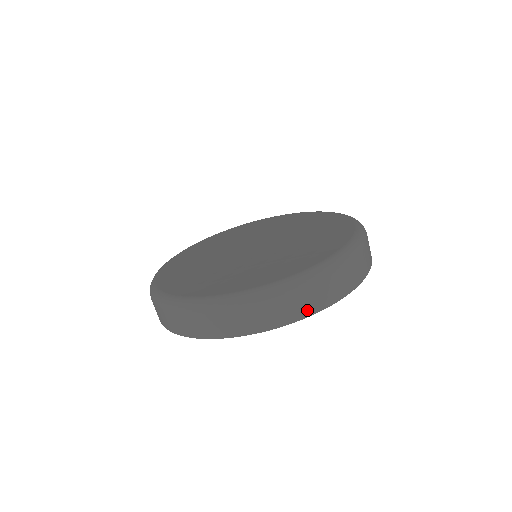
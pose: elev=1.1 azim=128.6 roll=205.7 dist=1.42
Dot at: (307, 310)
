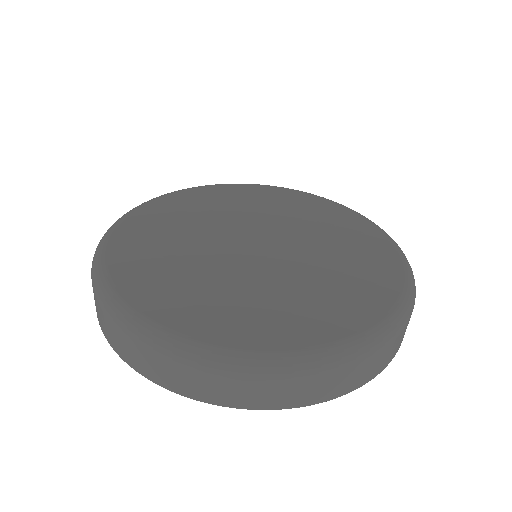
Dot at: (402, 340)
